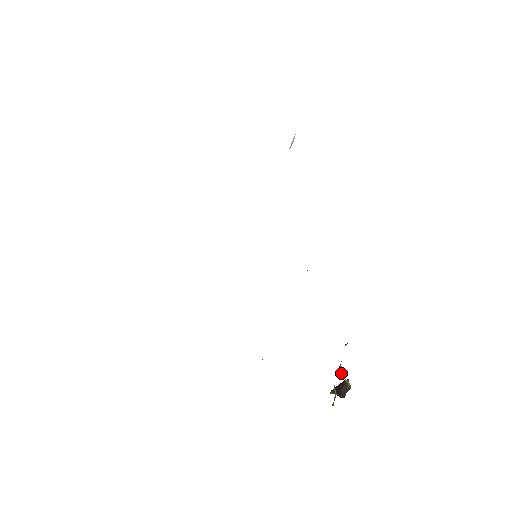
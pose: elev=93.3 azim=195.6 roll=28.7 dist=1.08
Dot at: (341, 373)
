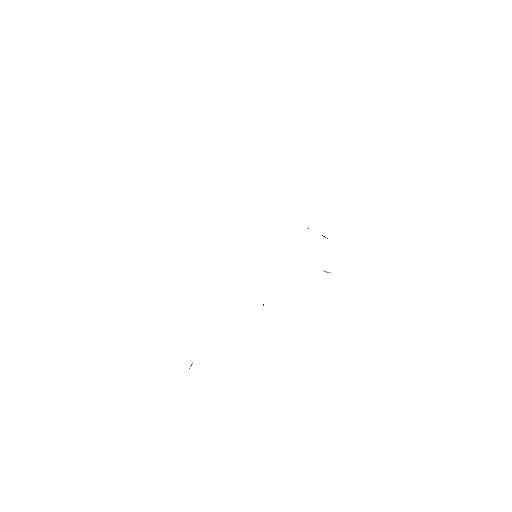
Dot at: occluded
